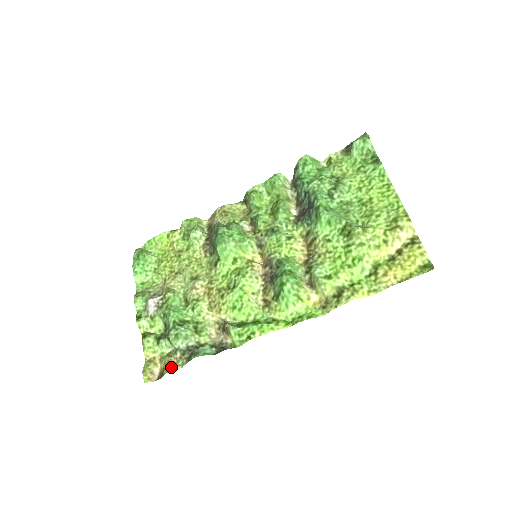
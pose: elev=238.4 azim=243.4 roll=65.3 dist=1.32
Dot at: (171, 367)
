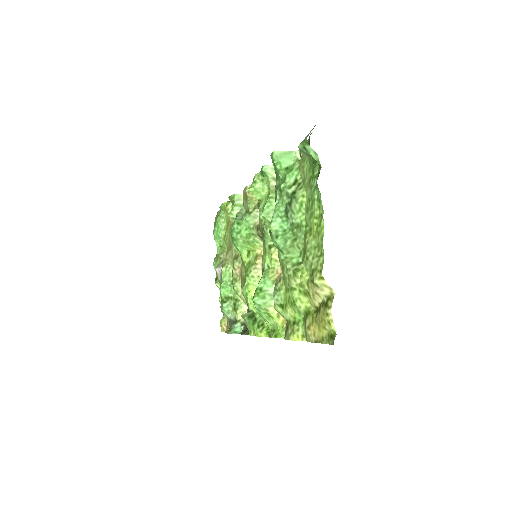
Dot at: (227, 329)
